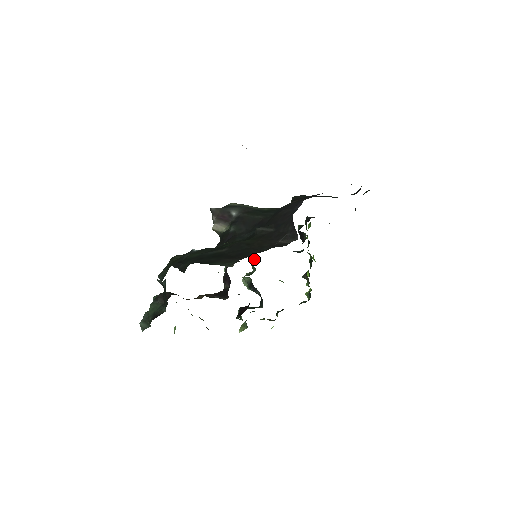
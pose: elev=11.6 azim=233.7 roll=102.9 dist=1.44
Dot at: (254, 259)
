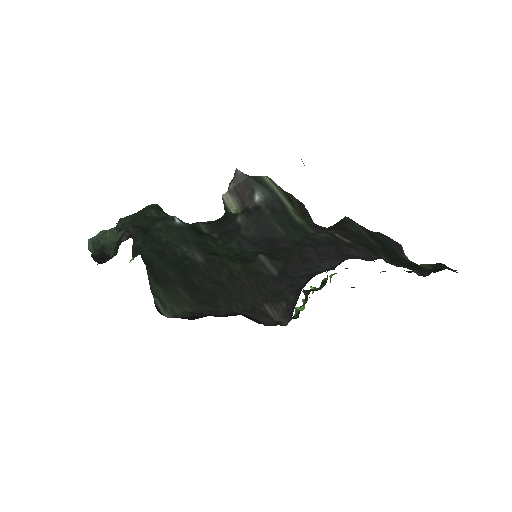
Dot at: occluded
